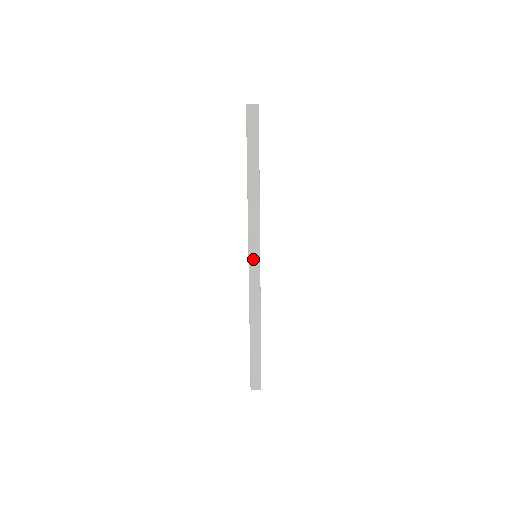
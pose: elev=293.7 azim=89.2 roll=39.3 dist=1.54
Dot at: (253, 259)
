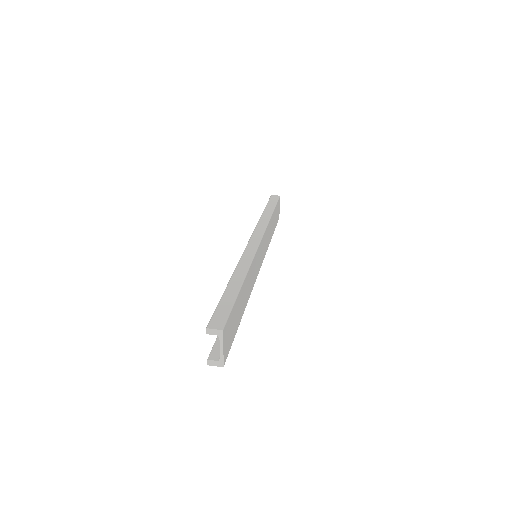
Dot at: (253, 241)
